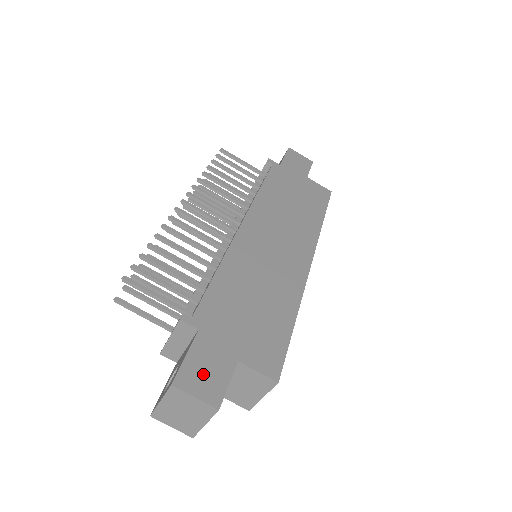
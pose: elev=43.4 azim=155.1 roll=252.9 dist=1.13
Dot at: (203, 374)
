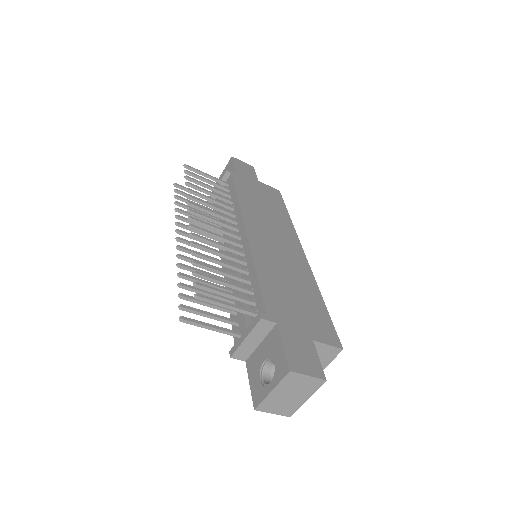
Dot at: (301, 357)
